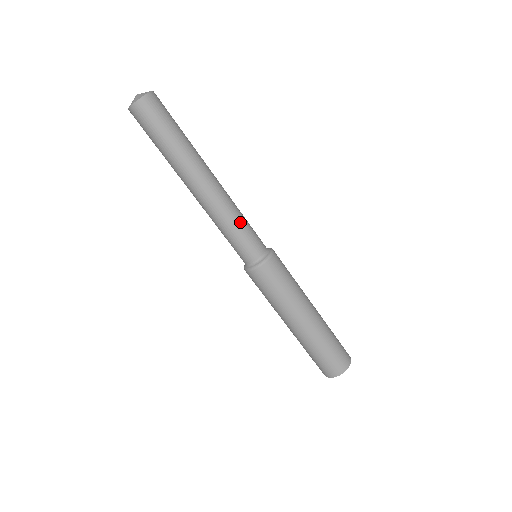
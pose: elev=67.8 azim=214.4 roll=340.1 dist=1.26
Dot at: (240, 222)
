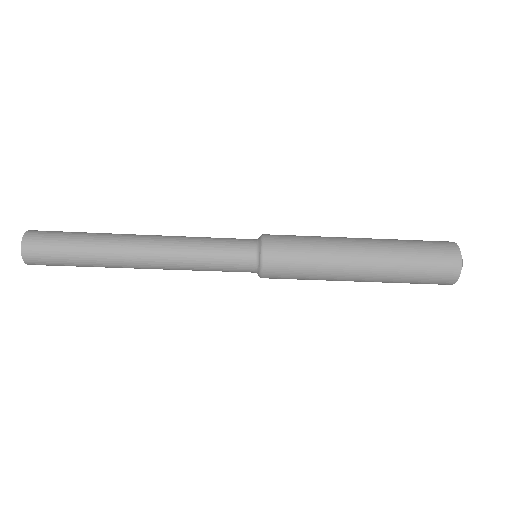
Dot at: (204, 266)
